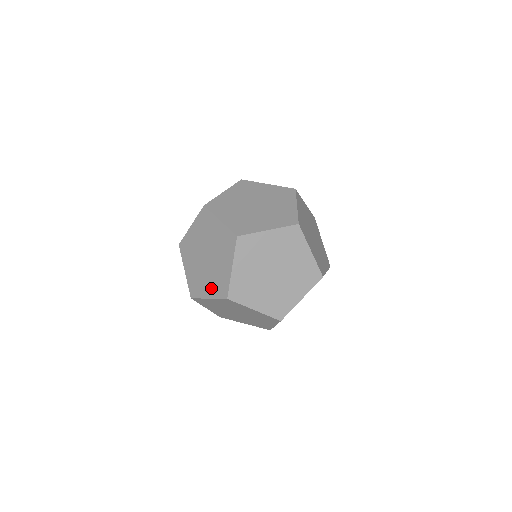
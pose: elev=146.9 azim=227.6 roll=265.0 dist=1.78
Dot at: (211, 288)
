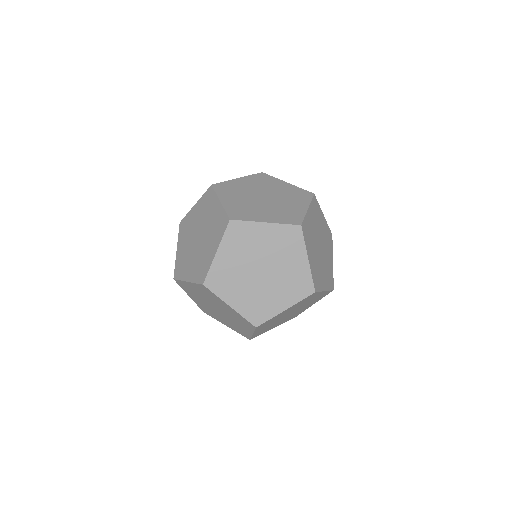
Dot at: (193, 271)
